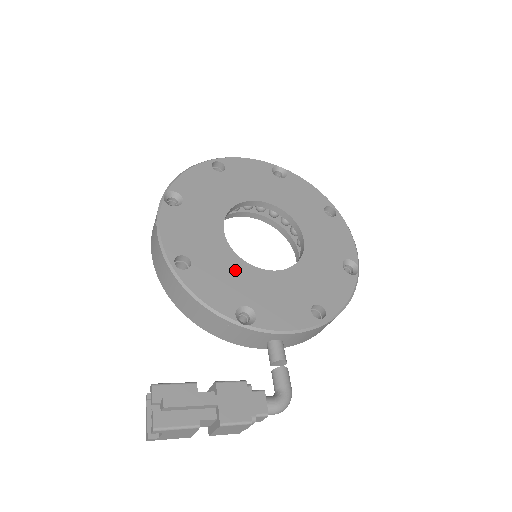
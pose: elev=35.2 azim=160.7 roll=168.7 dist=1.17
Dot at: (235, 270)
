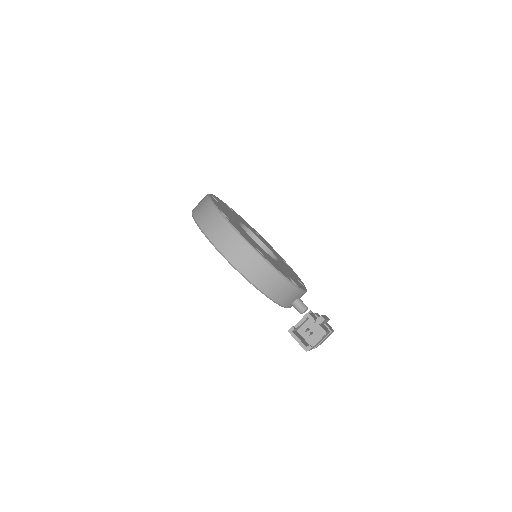
Dot at: (272, 259)
